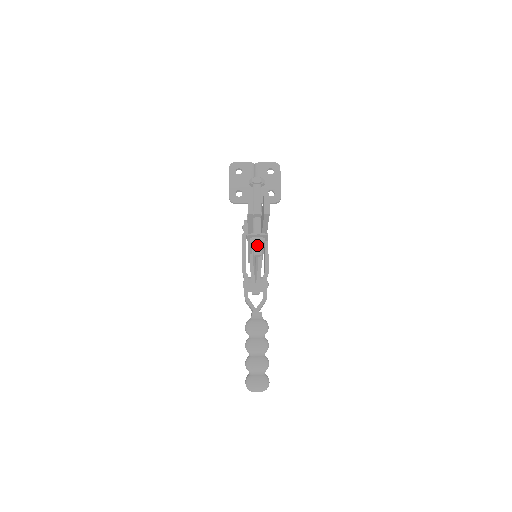
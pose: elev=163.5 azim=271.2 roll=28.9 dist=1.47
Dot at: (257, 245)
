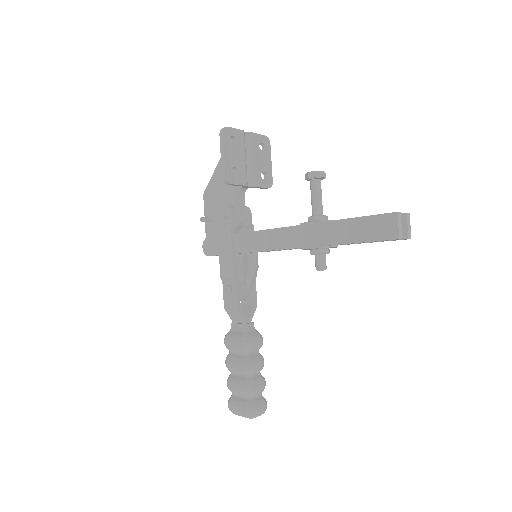
Dot at: (324, 258)
